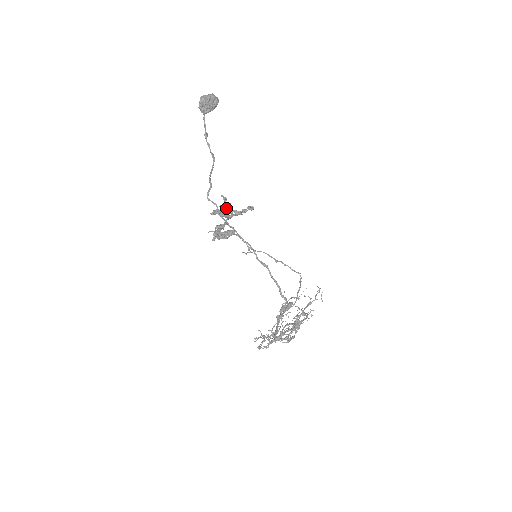
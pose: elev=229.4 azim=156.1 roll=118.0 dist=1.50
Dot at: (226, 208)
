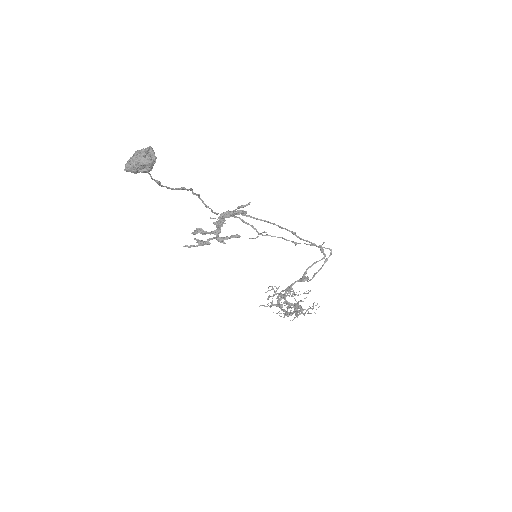
Dot at: (199, 244)
